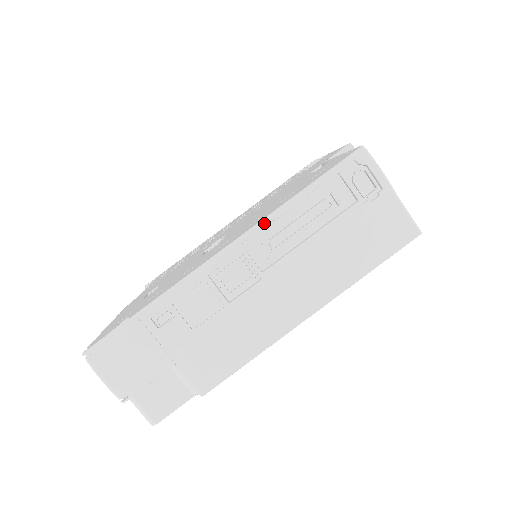
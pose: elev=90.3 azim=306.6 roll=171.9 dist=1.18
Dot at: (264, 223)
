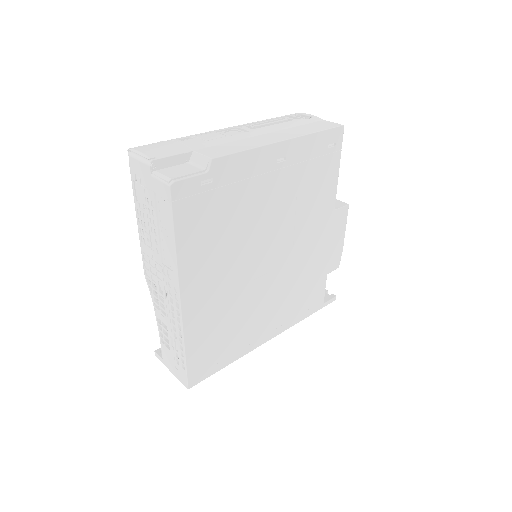
Dot at: (248, 123)
